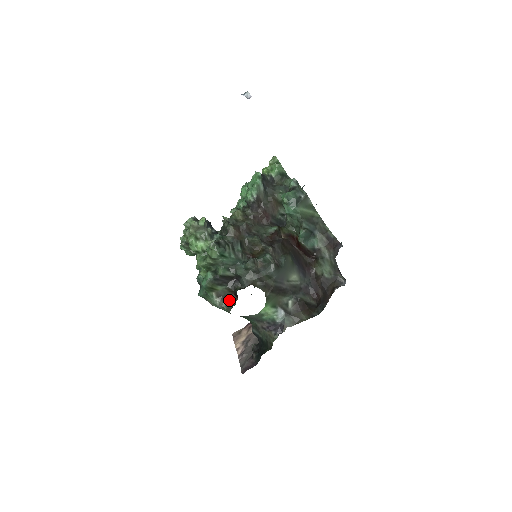
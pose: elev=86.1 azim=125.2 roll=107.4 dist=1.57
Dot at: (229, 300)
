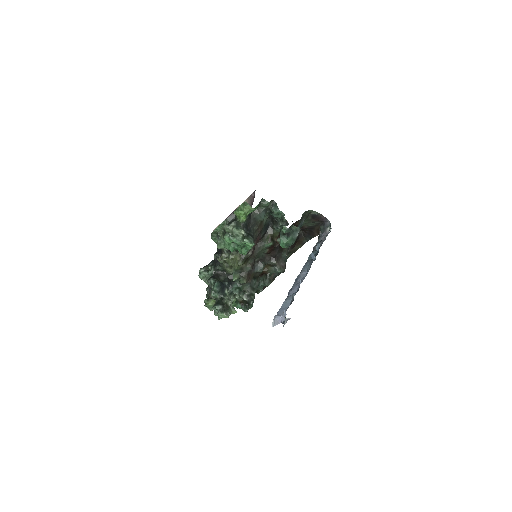
Dot at: occluded
